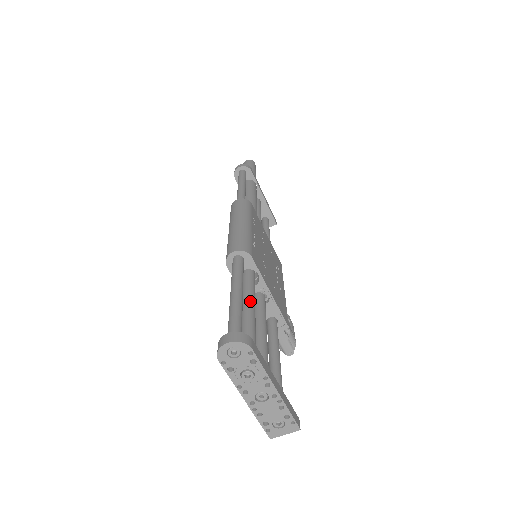
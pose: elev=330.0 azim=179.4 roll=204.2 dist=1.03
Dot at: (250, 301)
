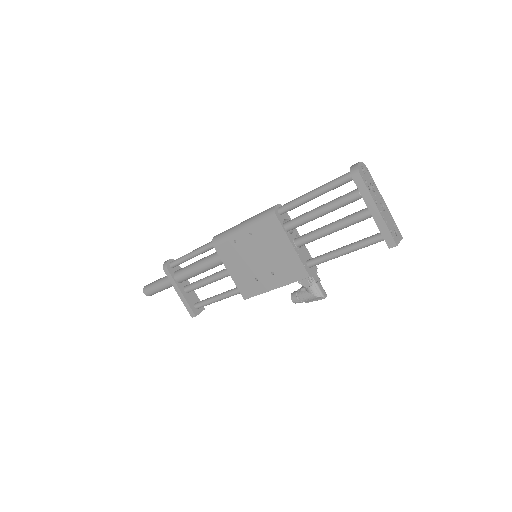
Dot at: (315, 209)
